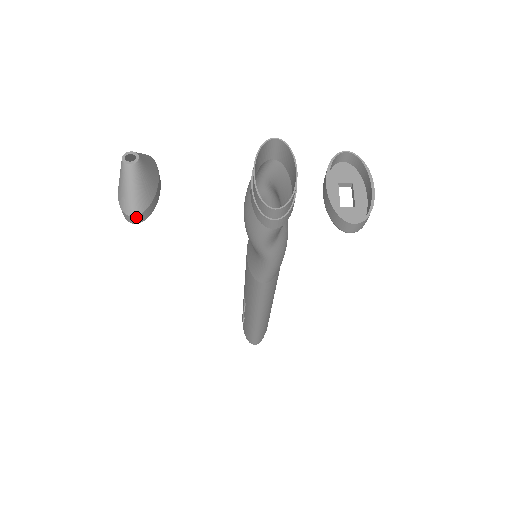
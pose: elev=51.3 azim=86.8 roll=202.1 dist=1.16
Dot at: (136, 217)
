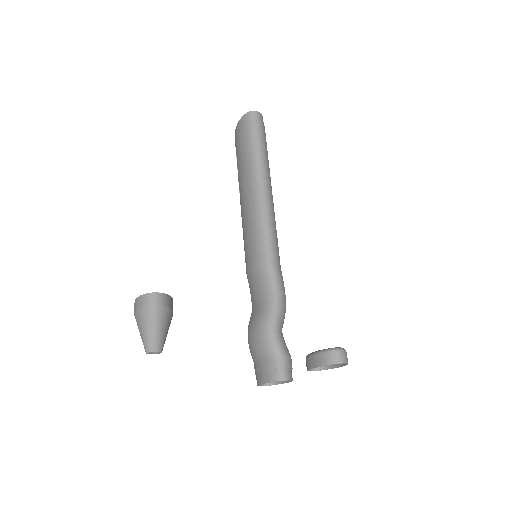
Dot at: occluded
